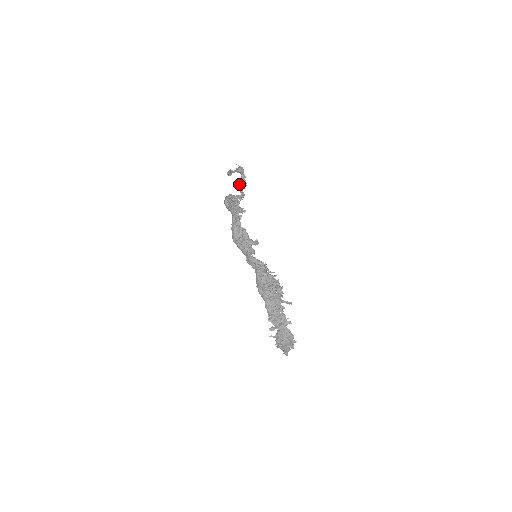
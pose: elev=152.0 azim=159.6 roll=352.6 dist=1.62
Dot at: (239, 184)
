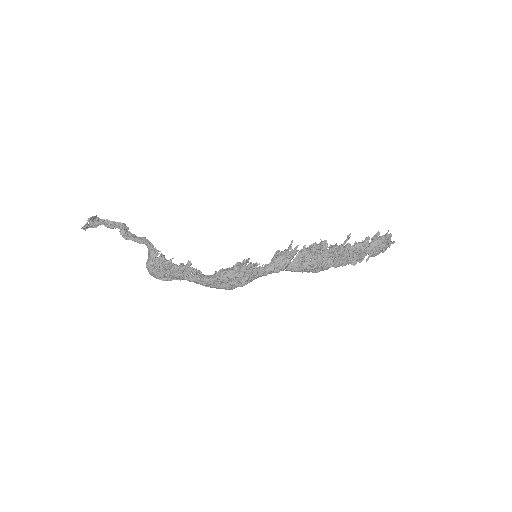
Dot at: occluded
